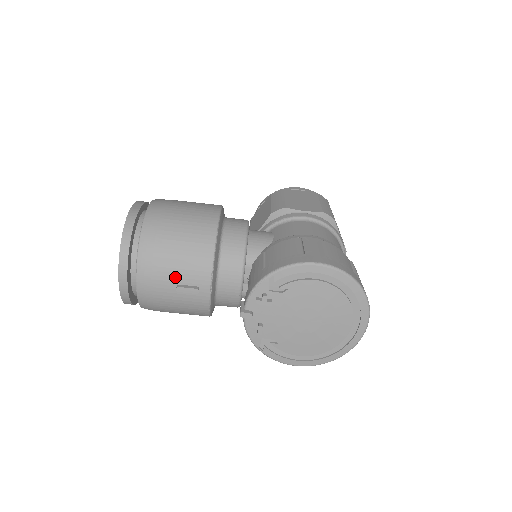
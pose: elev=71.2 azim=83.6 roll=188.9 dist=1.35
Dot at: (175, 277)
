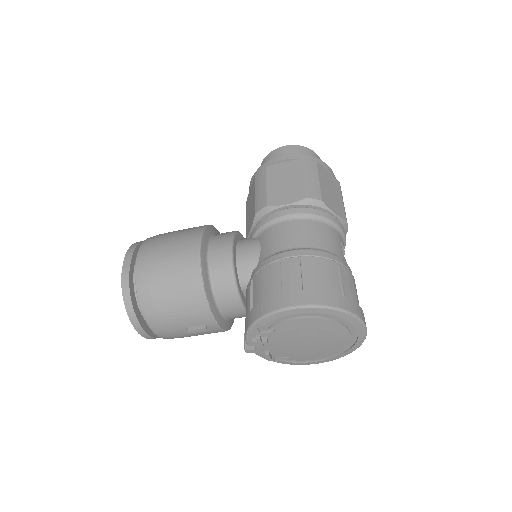
Dot at: (182, 324)
